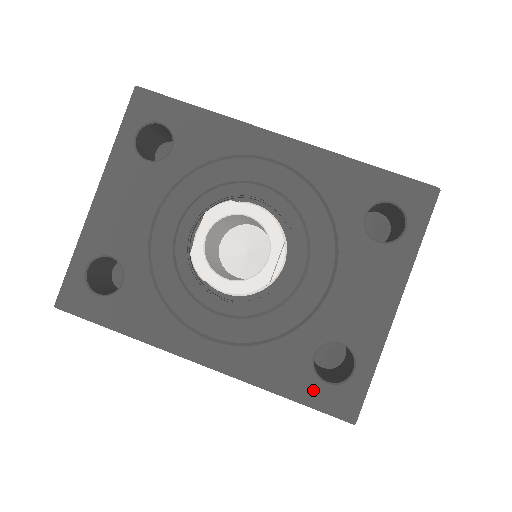
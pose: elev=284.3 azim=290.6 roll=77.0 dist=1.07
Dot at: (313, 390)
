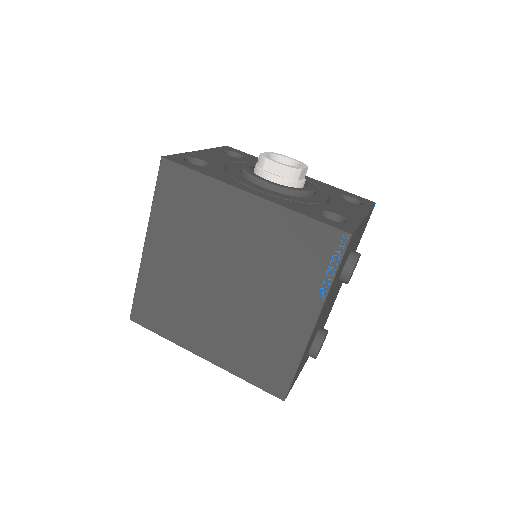
Dot at: (323, 219)
